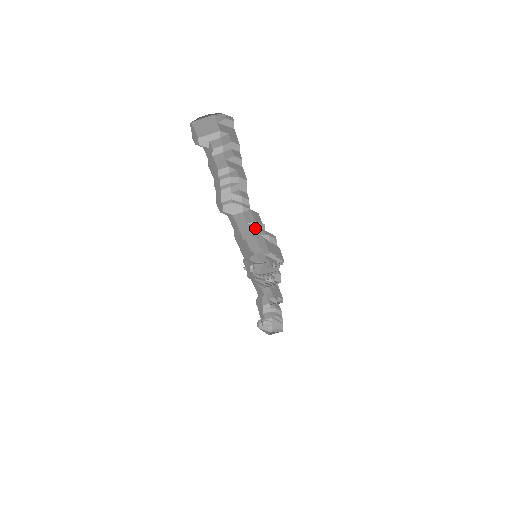
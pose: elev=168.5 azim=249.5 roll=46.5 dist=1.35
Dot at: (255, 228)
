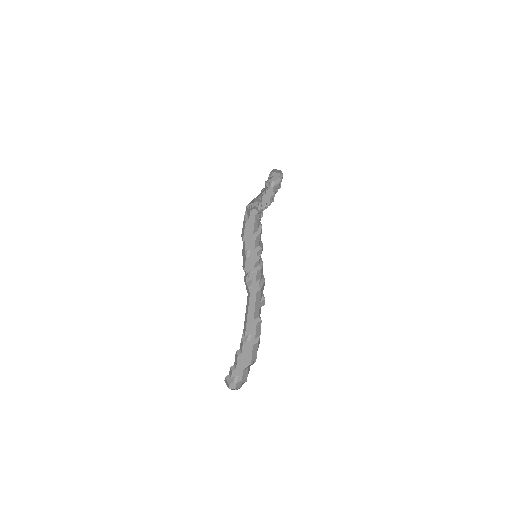
Dot at: occluded
